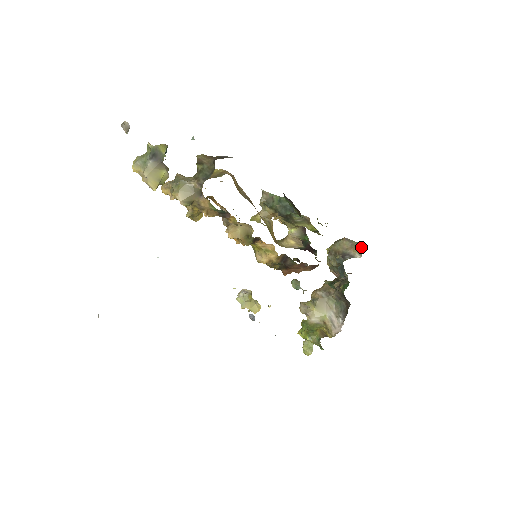
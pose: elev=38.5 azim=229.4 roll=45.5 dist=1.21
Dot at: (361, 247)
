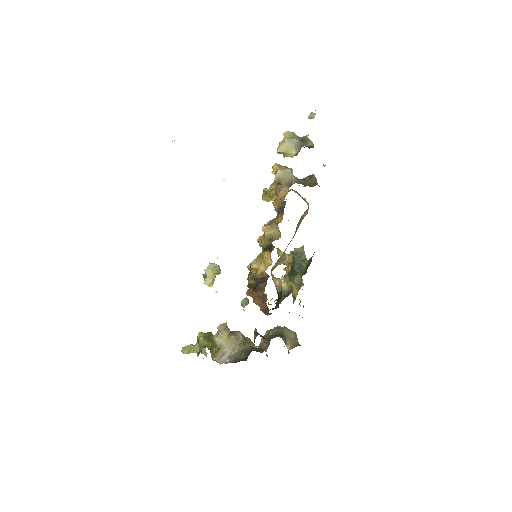
Dot at: occluded
